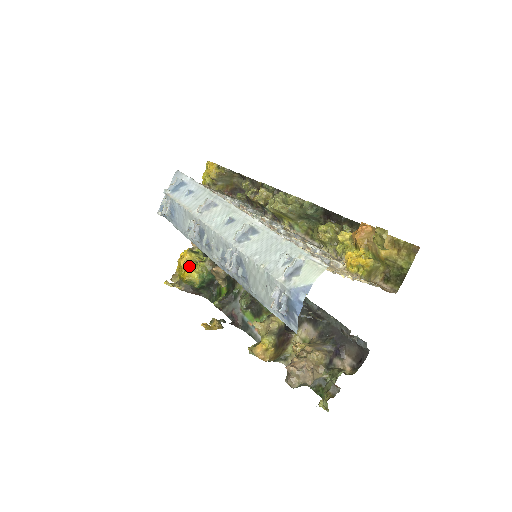
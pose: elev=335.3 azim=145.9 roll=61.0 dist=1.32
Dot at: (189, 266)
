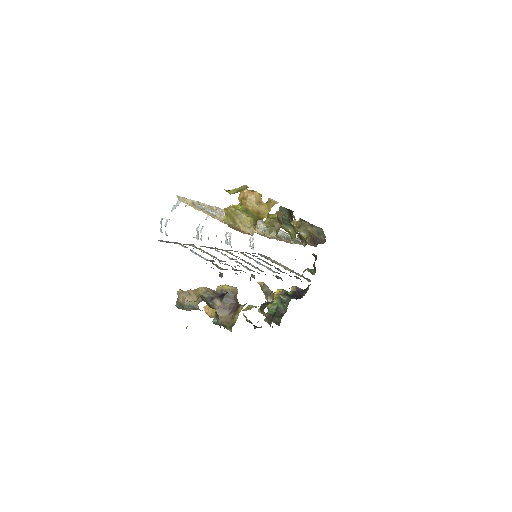
Dot at: occluded
